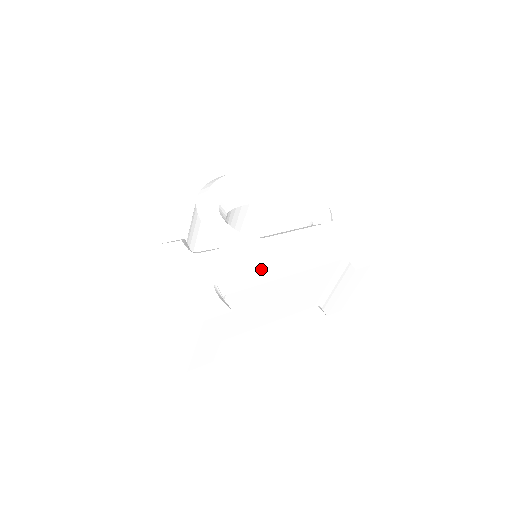
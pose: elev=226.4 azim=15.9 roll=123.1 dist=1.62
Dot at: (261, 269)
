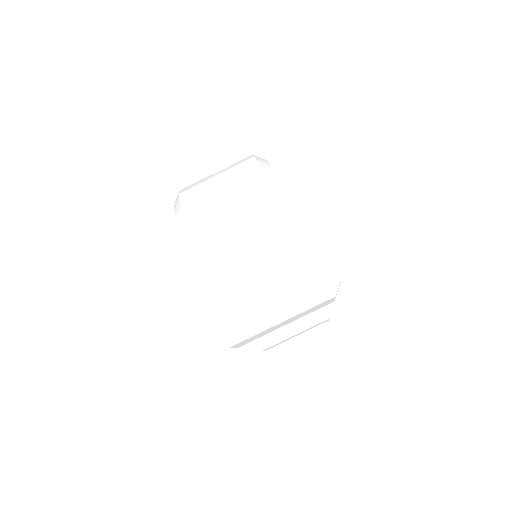
Dot at: occluded
